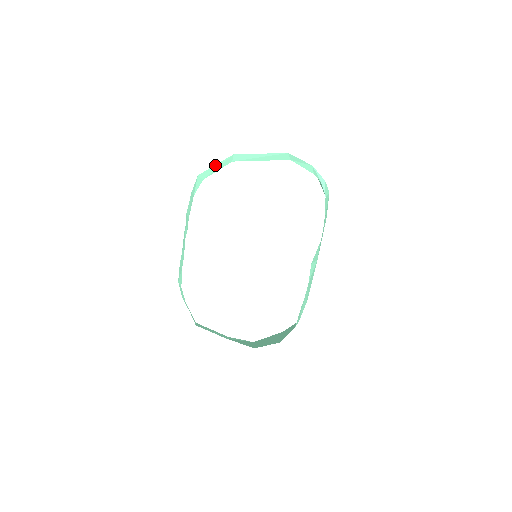
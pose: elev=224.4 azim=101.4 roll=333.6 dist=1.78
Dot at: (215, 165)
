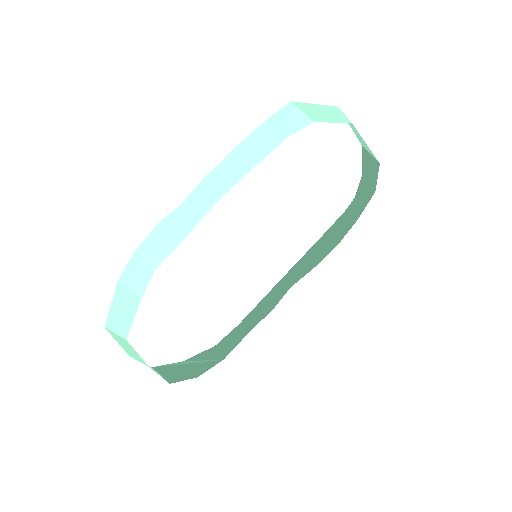
Dot at: (317, 104)
